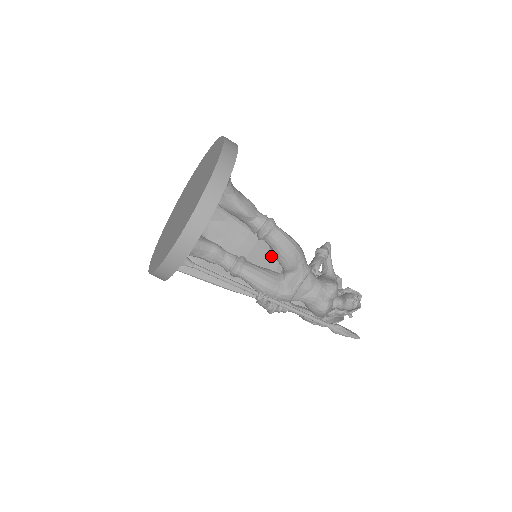
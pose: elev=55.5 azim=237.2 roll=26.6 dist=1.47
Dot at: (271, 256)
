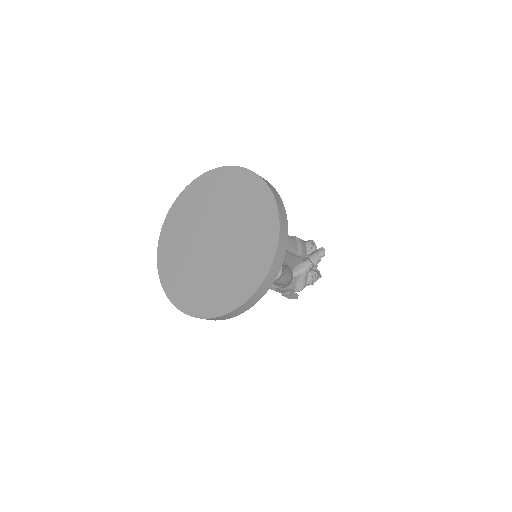
Dot at: occluded
